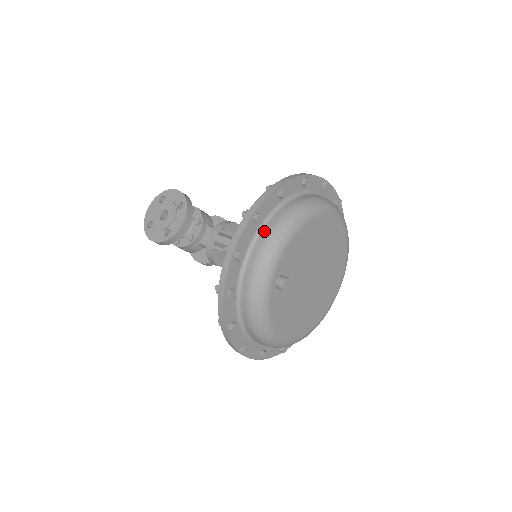
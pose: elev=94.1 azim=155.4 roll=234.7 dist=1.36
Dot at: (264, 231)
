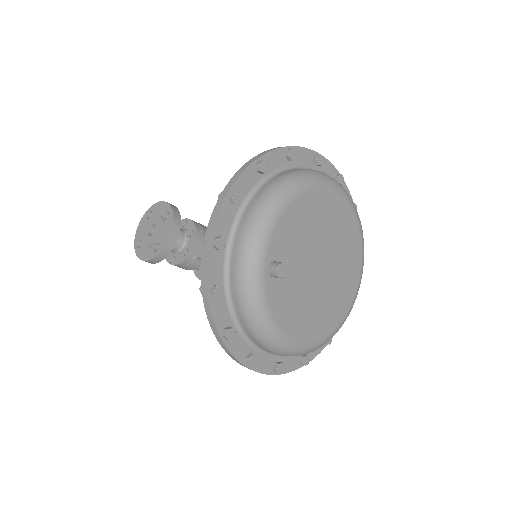
Dot at: (245, 212)
